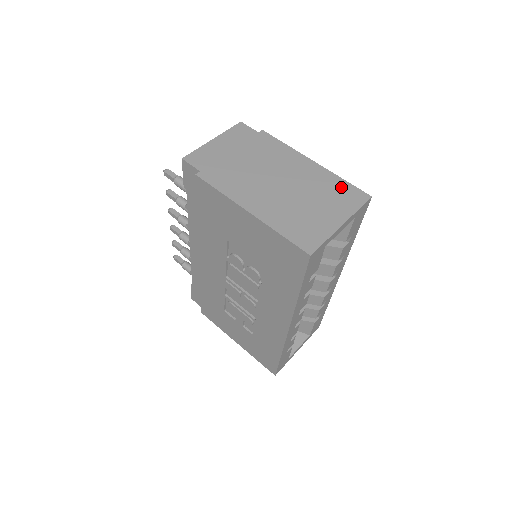
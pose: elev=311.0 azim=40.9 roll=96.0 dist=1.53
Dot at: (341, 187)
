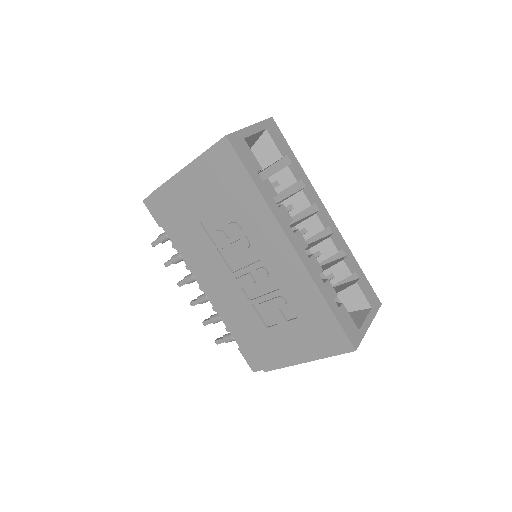
Dot at: occluded
